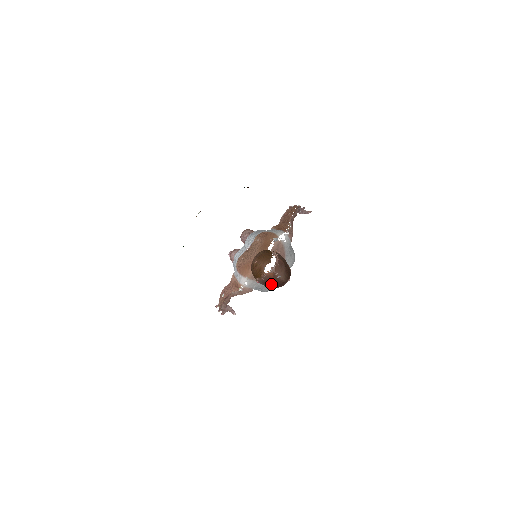
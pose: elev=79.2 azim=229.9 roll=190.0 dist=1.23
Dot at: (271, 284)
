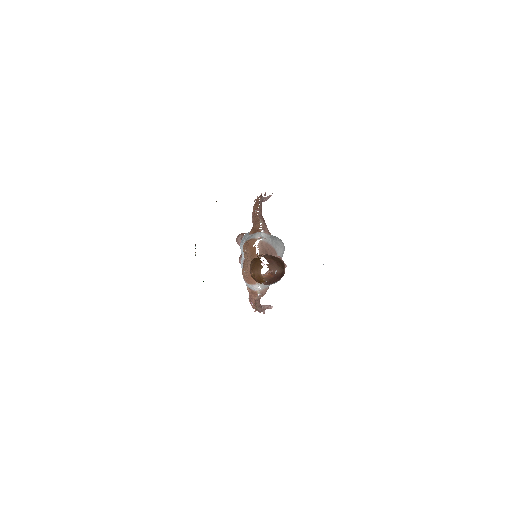
Dot at: (274, 280)
